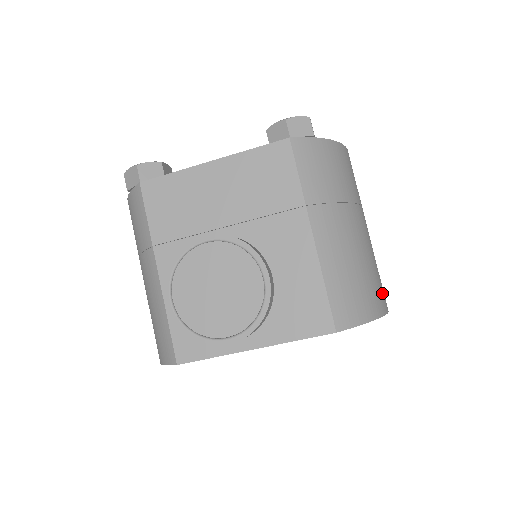
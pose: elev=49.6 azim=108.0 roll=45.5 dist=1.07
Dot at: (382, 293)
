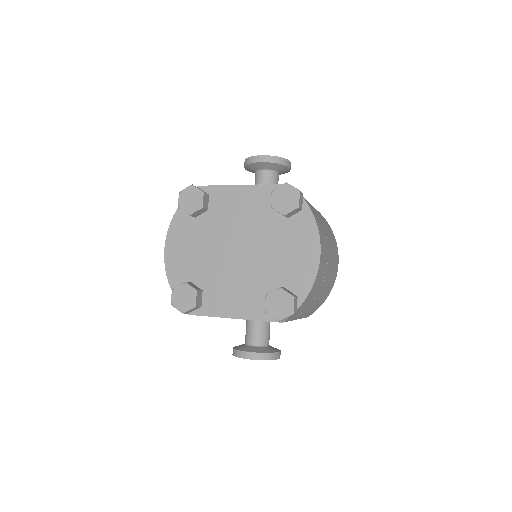
Dot at: (334, 276)
